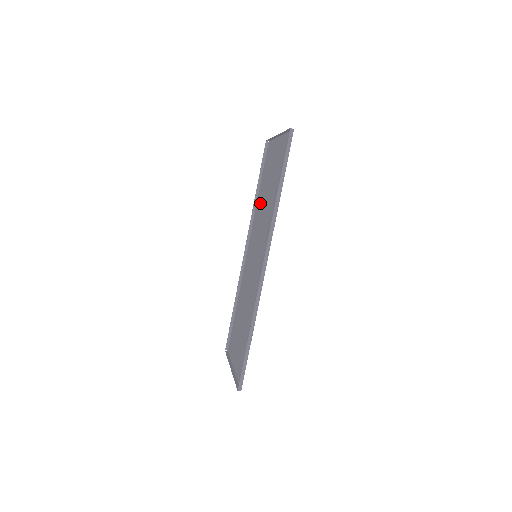
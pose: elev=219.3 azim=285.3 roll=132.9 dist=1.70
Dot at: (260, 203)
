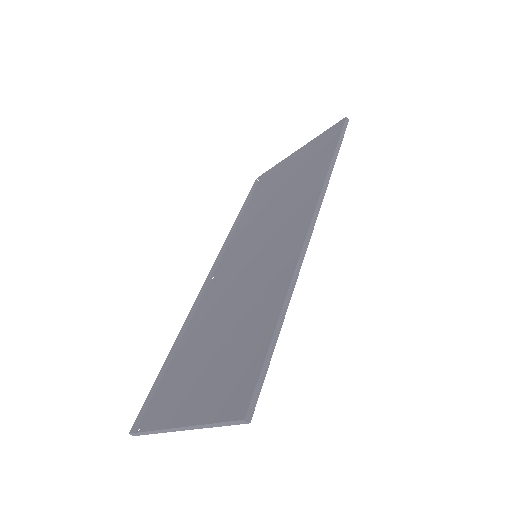
Dot at: (251, 220)
